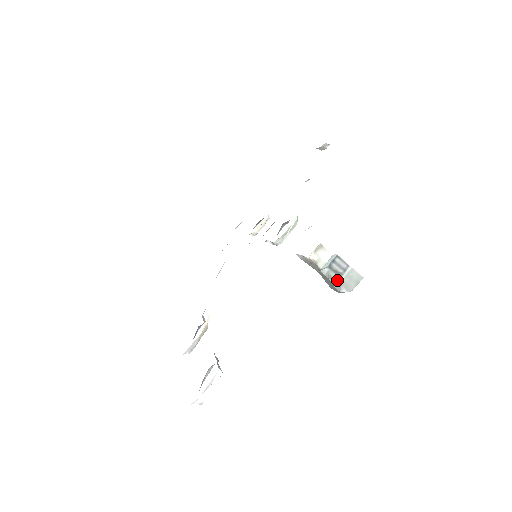
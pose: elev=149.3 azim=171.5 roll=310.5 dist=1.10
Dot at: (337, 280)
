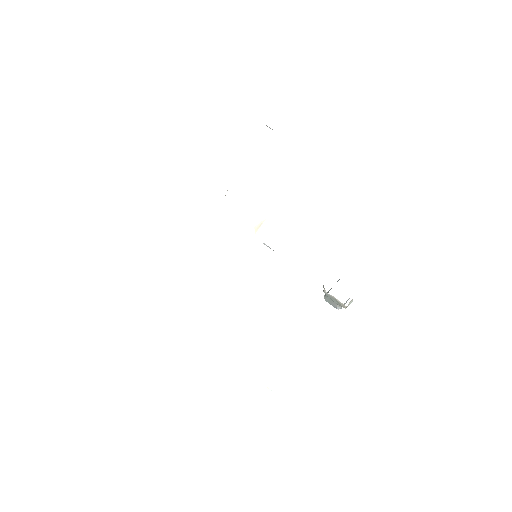
Dot at: occluded
